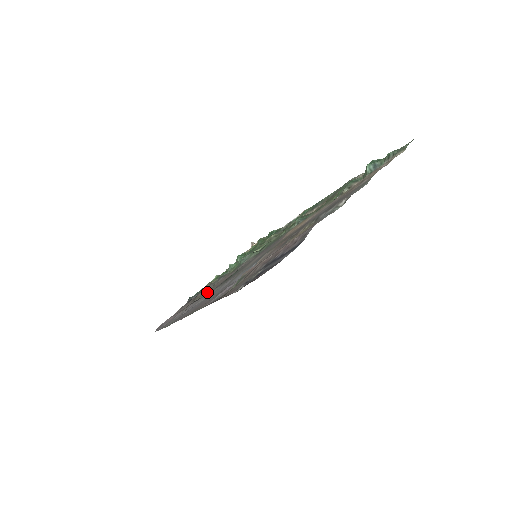
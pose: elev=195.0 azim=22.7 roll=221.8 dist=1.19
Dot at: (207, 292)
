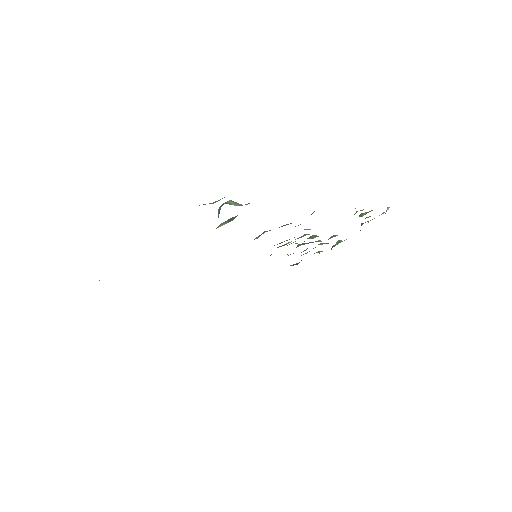
Dot at: occluded
